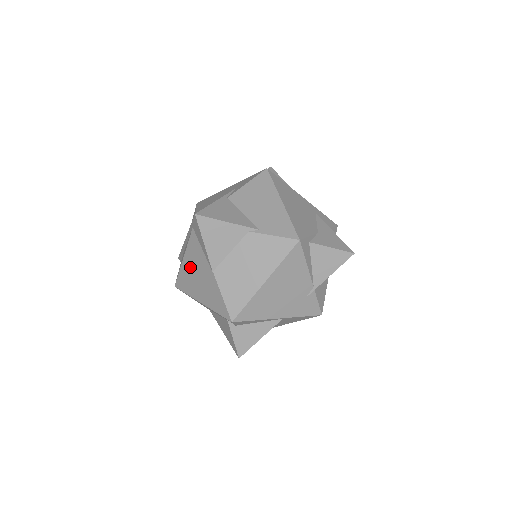
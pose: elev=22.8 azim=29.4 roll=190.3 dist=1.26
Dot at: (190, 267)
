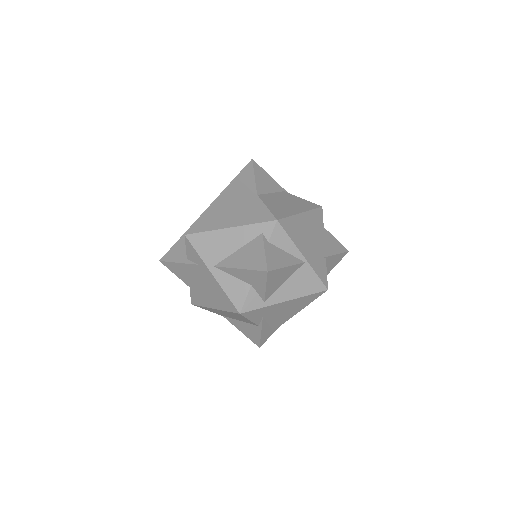
Dot at: (222, 206)
